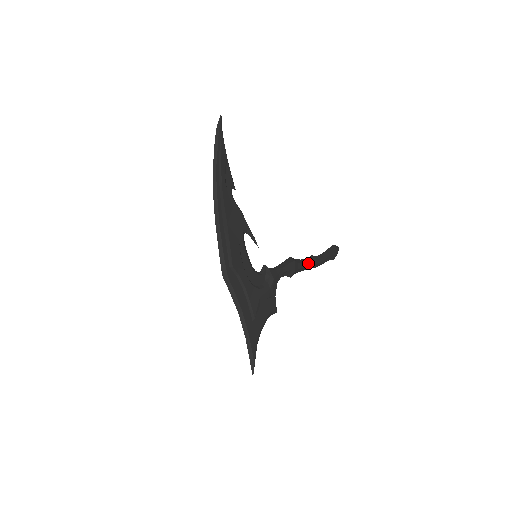
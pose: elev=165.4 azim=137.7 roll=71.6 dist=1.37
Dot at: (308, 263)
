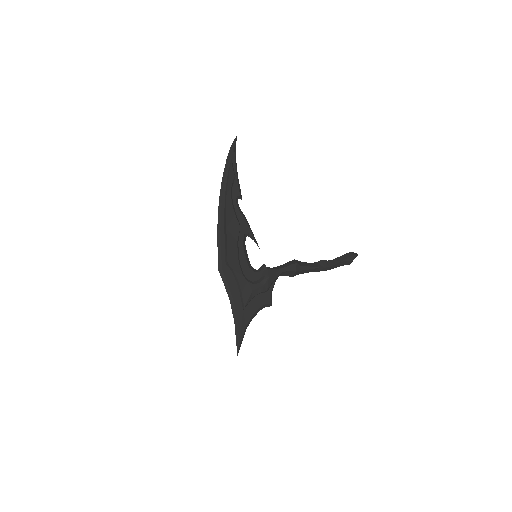
Dot at: (314, 266)
